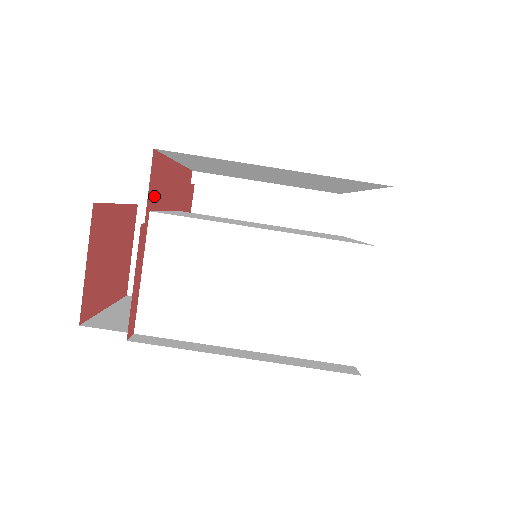
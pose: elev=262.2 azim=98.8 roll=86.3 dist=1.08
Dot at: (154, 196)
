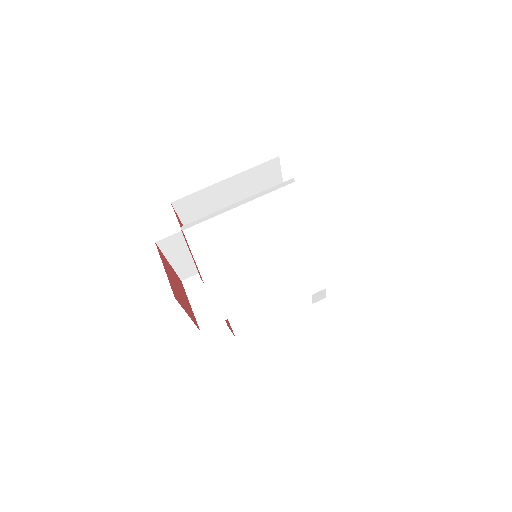
Dot at: occluded
